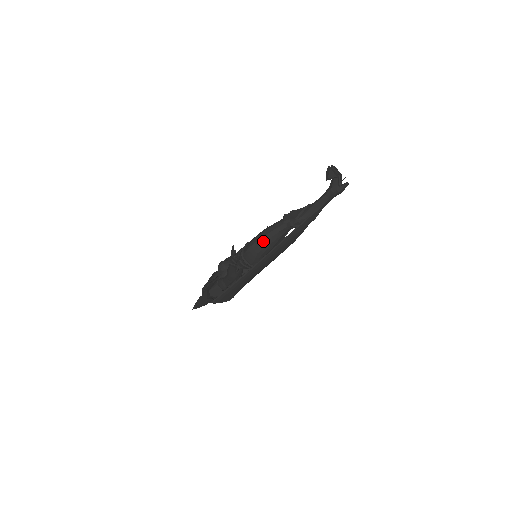
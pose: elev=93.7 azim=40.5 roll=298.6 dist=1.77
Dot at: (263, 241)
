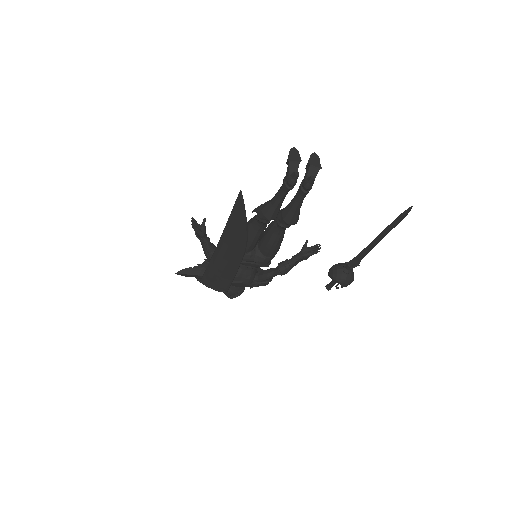
Dot at: occluded
